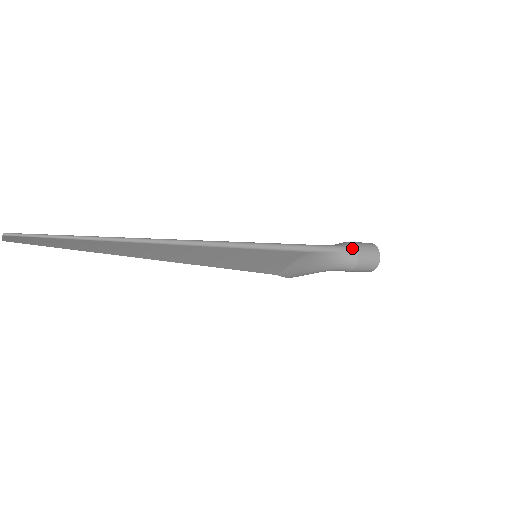
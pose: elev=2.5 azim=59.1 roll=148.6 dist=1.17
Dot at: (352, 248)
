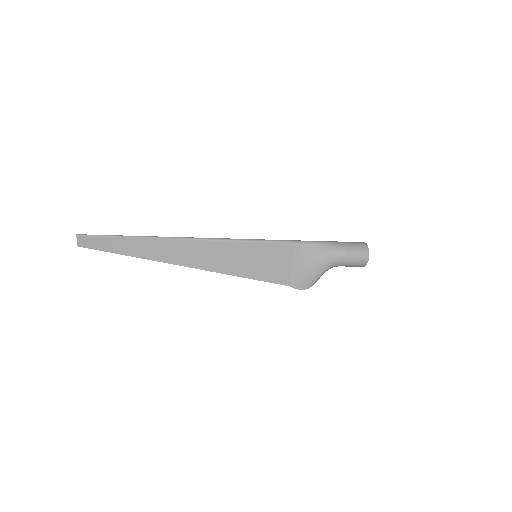
Dot at: (337, 241)
